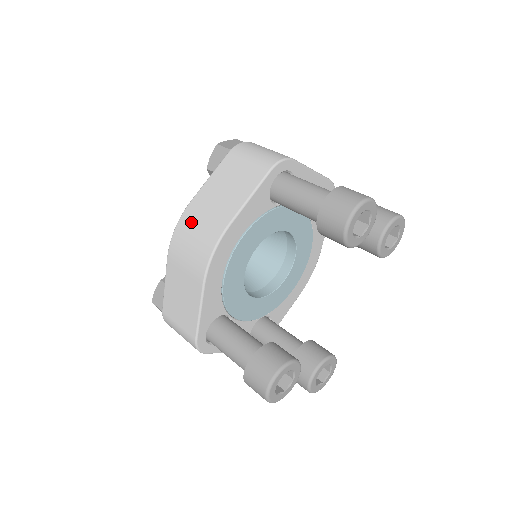
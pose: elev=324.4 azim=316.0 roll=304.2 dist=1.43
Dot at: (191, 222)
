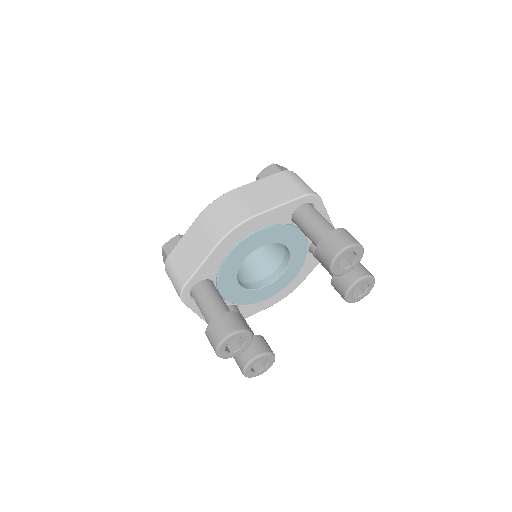
Dot at: (230, 201)
